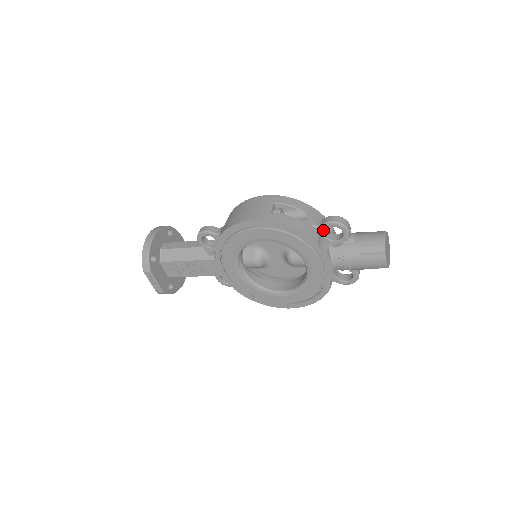
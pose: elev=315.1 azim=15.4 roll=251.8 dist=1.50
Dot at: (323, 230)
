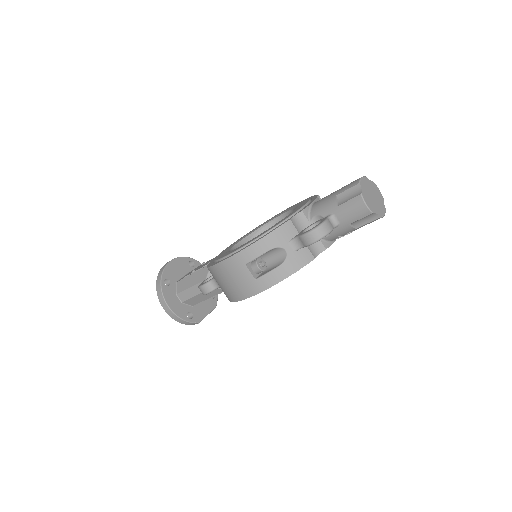
Dot at: occluded
